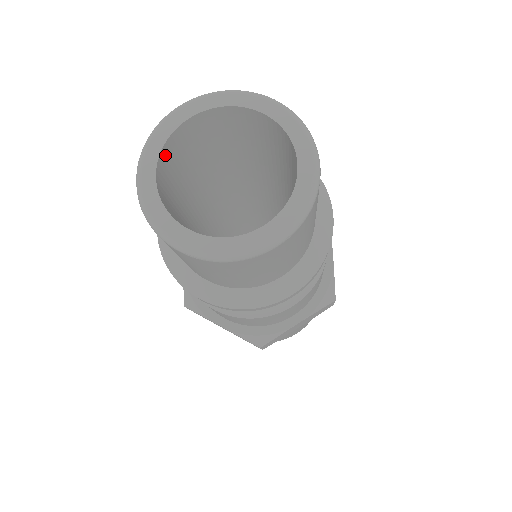
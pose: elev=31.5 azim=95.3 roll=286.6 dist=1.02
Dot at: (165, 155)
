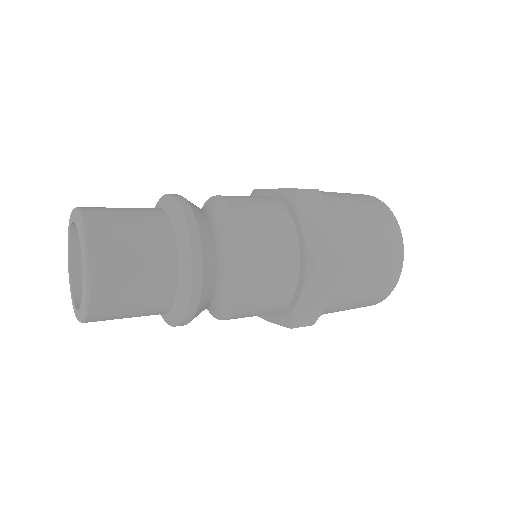
Dot at: (77, 265)
